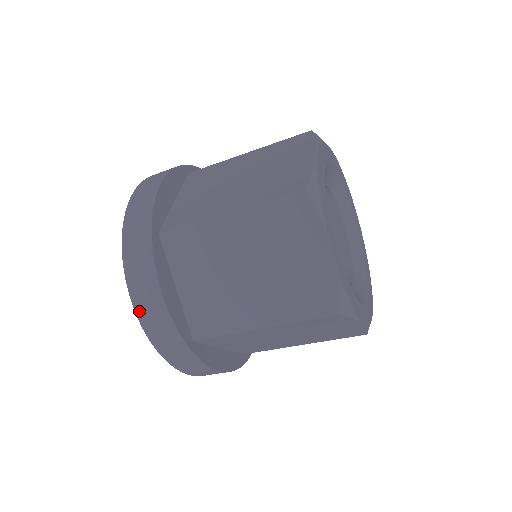
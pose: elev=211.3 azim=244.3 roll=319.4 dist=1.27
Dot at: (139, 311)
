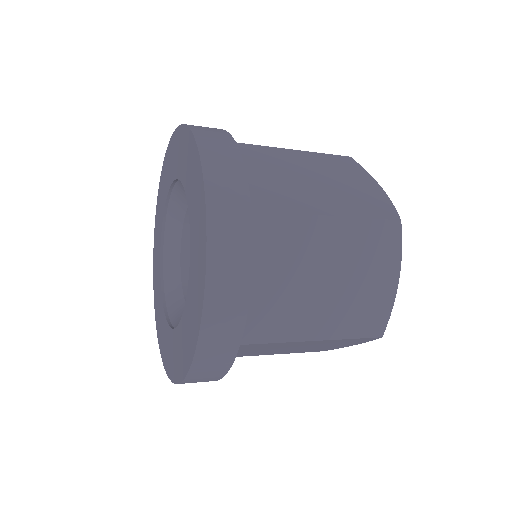
Dot at: (210, 301)
